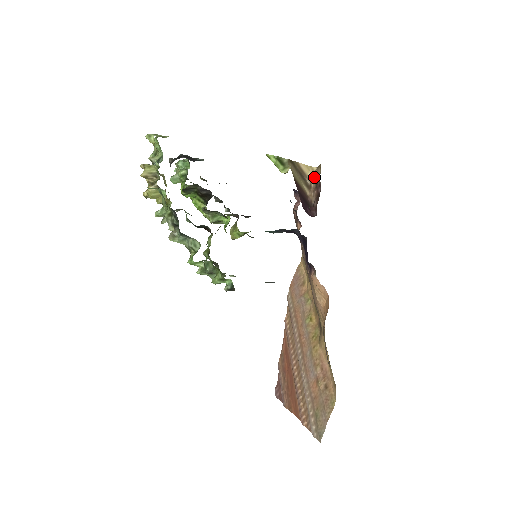
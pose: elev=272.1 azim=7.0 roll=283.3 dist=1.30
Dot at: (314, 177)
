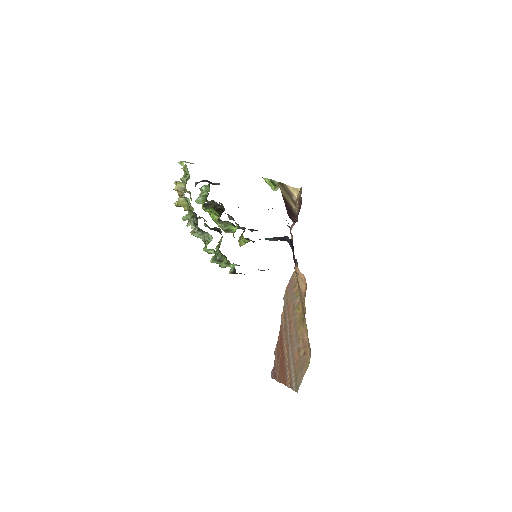
Dot at: (298, 196)
